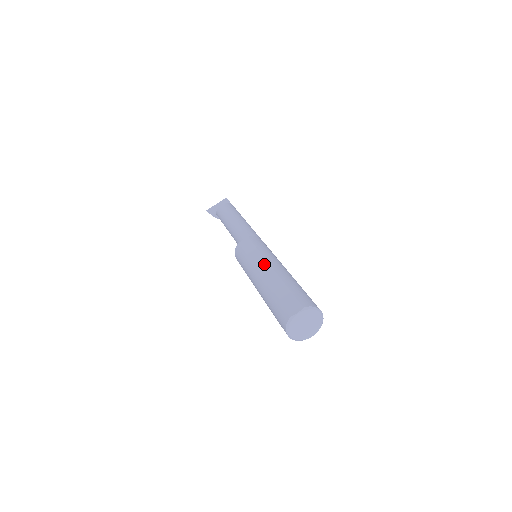
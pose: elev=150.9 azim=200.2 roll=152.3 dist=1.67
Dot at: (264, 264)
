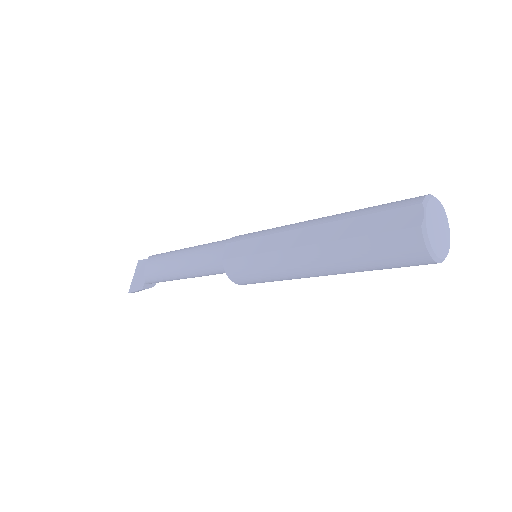
Dot at: (291, 236)
